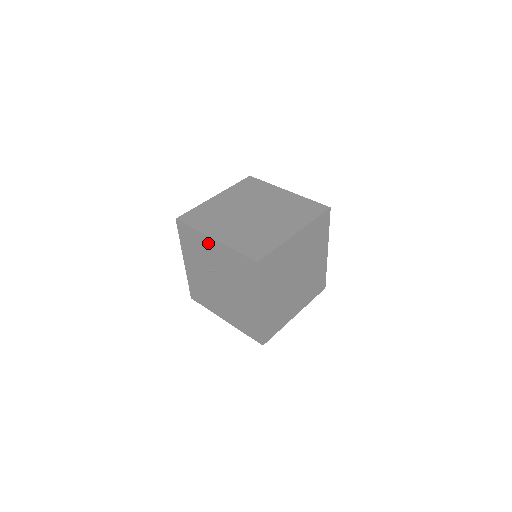
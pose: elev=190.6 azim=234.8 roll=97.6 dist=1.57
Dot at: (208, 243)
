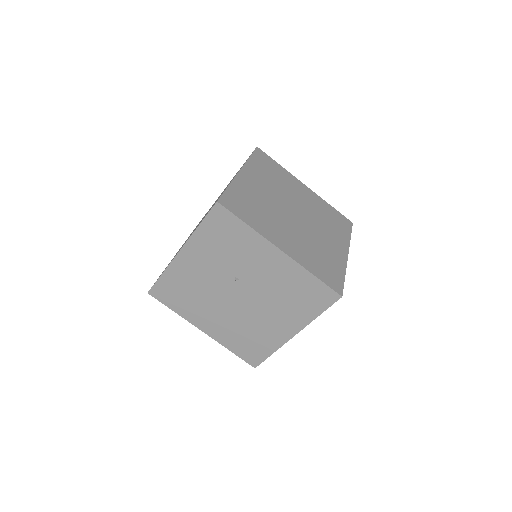
Dot at: (263, 250)
